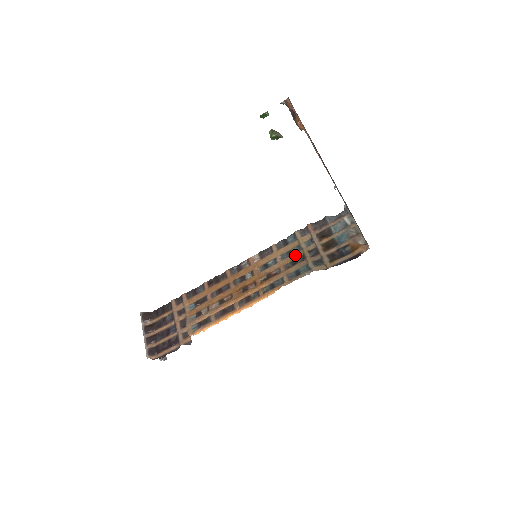
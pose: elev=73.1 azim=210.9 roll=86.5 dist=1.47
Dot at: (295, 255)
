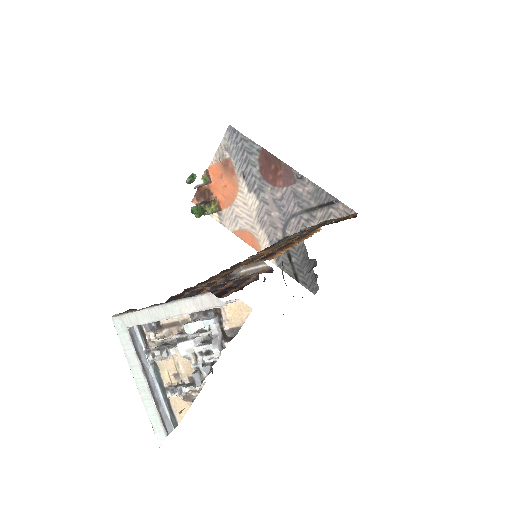
Dot at: occluded
